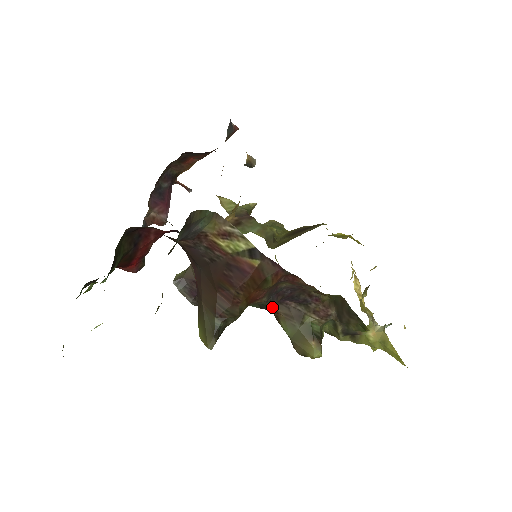
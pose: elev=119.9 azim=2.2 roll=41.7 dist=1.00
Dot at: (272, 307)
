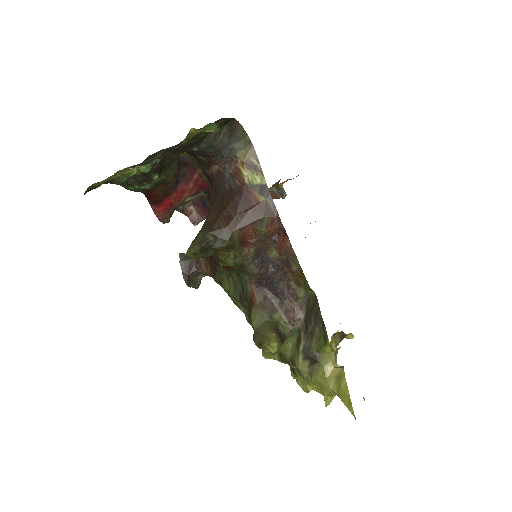
Dot at: (251, 293)
